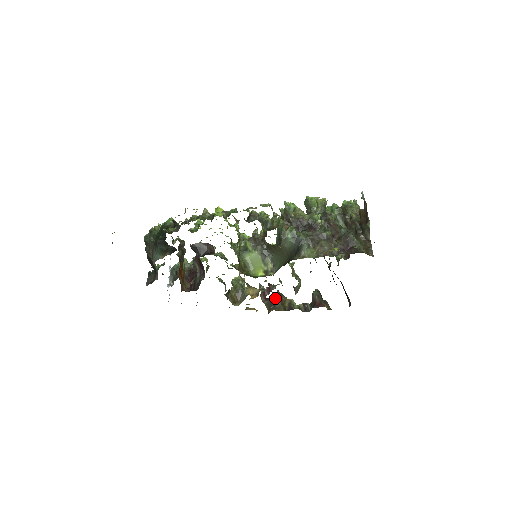
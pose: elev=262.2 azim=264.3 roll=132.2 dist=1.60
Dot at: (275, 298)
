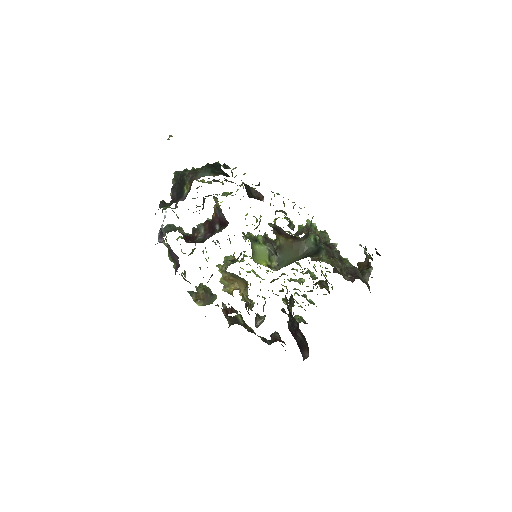
Dot at: (240, 317)
